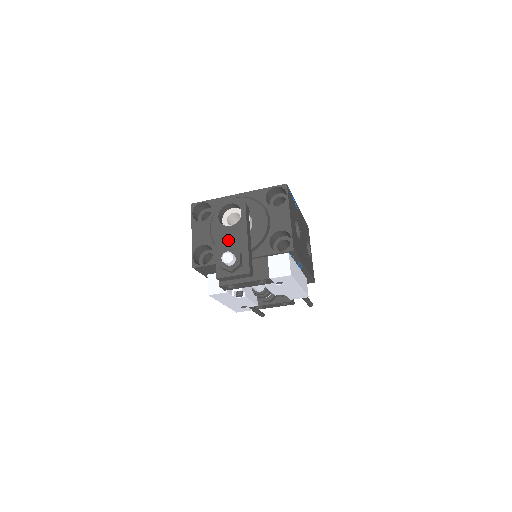
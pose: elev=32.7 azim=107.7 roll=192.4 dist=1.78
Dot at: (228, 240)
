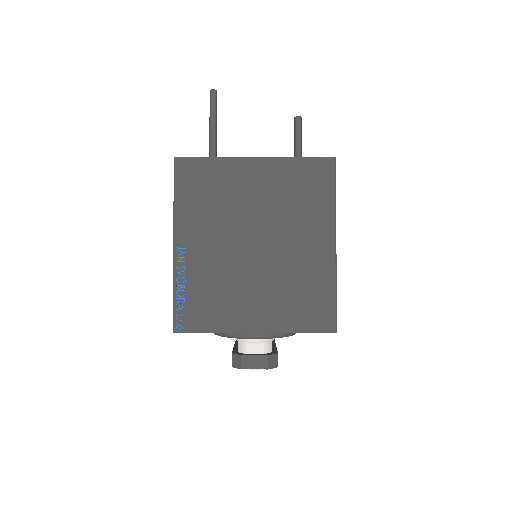
Dot at: occluded
